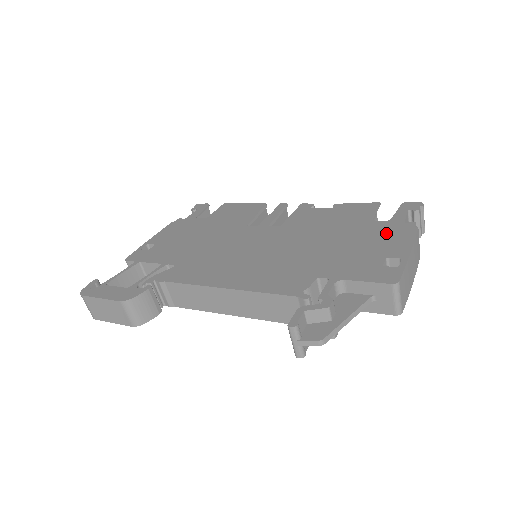
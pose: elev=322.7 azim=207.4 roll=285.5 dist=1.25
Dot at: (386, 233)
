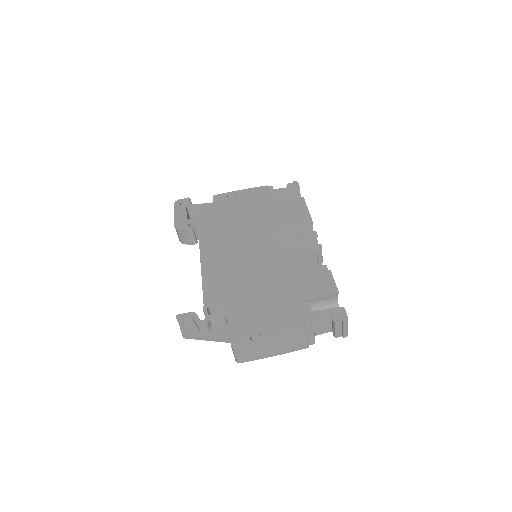
Dot at: (292, 316)
